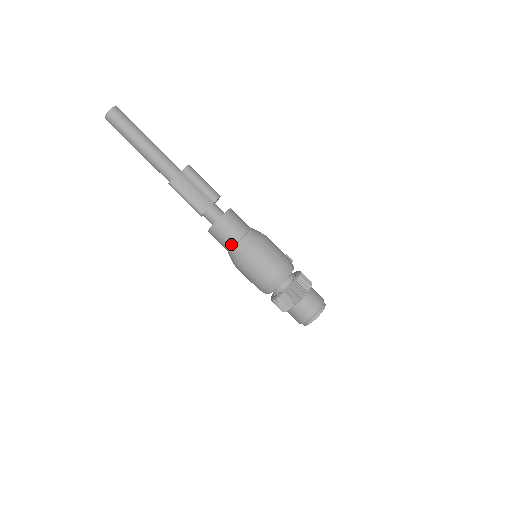
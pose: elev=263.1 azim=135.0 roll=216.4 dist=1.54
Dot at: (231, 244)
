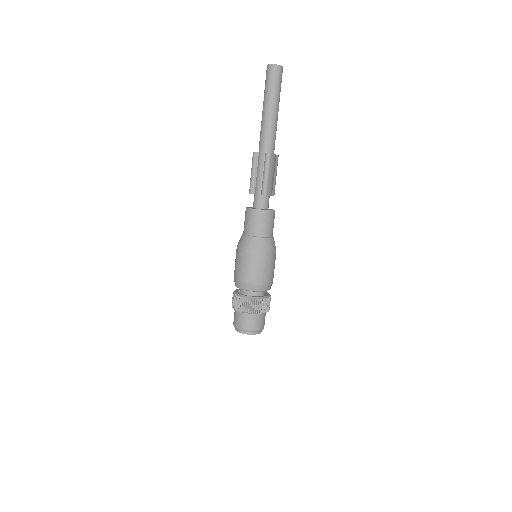
Dot at: (262, 234)
